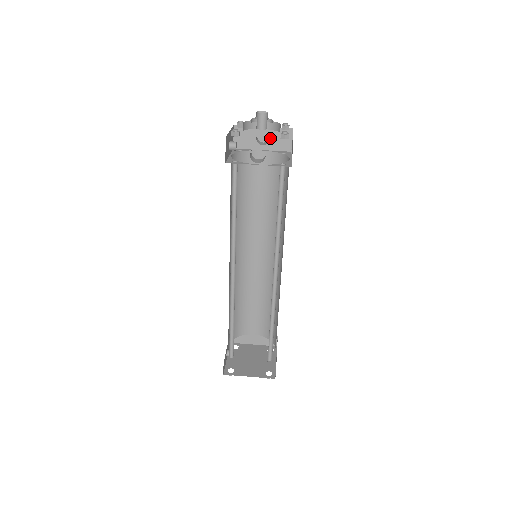
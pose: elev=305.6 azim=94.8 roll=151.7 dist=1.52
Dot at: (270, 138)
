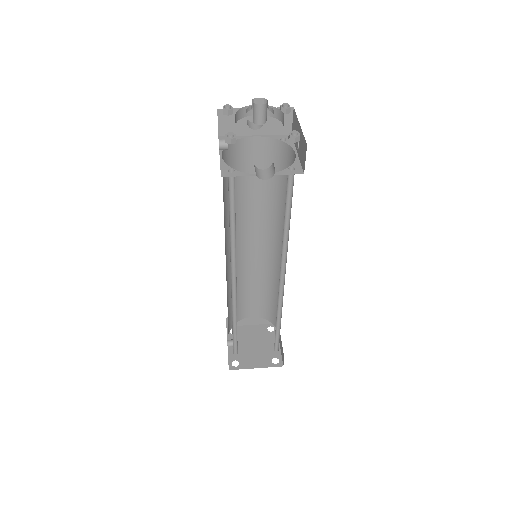
Dot at: occluded
